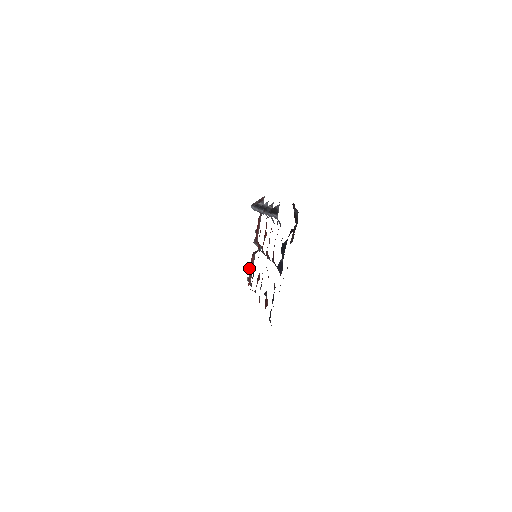
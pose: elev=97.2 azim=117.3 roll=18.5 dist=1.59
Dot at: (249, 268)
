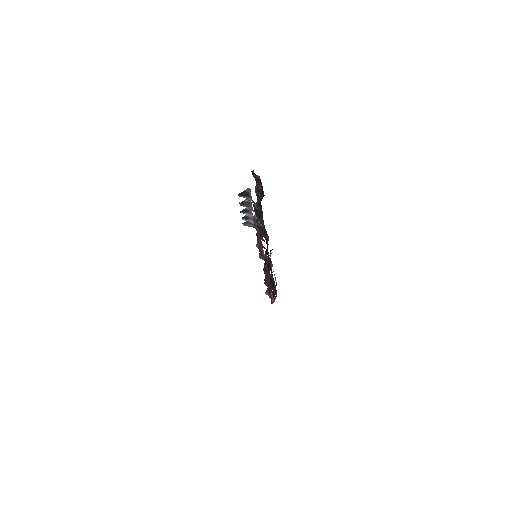
Dot at: (264, 283)
